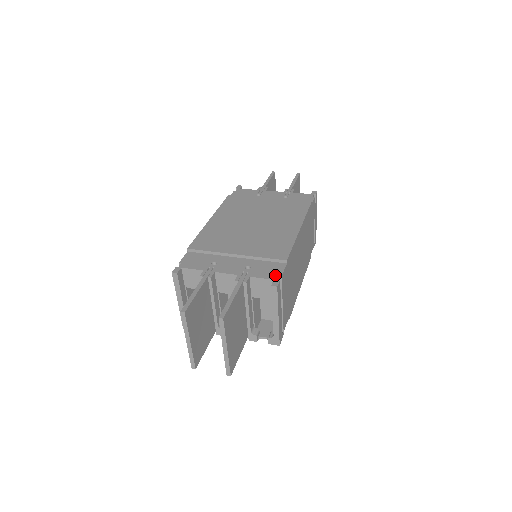
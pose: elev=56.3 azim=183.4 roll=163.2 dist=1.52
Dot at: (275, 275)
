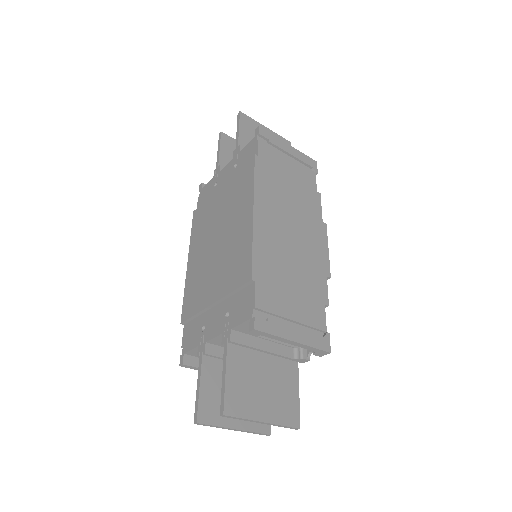
Dot at: (249, 310)
